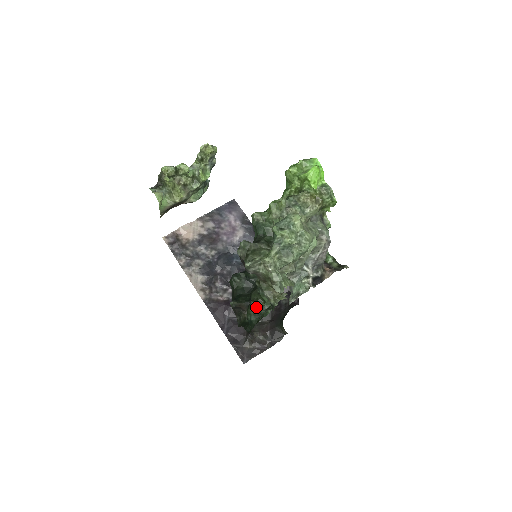
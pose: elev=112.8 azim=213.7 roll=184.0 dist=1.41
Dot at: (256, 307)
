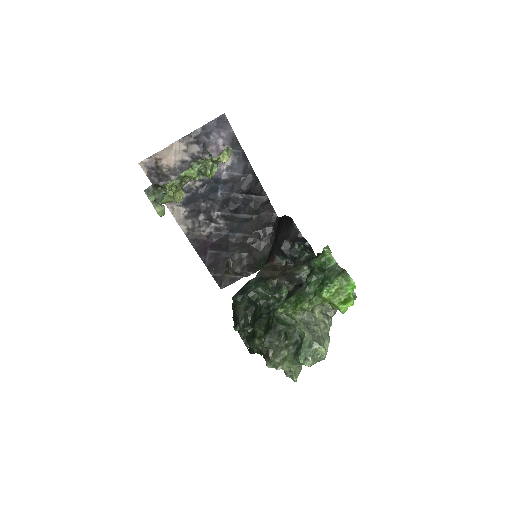
Dot at: occluded
